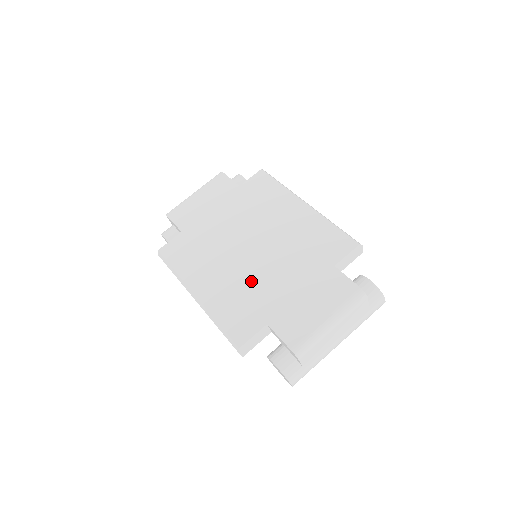
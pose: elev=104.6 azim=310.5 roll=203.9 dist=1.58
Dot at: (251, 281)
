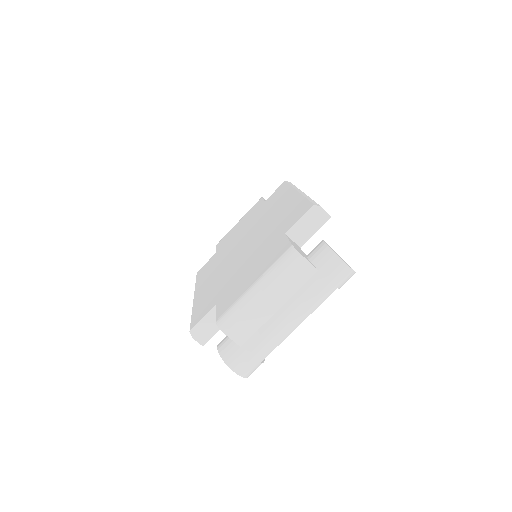
Dot at: (228, 272)
